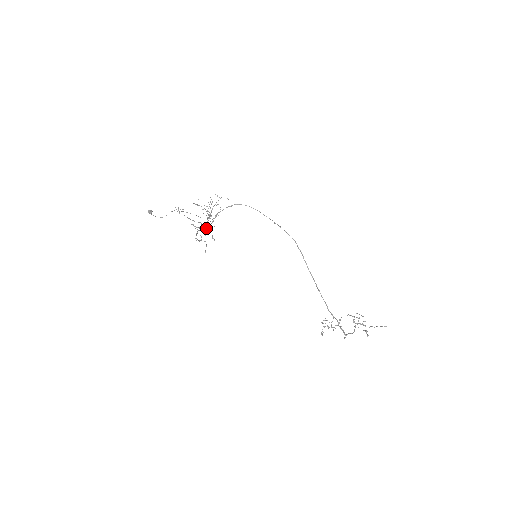
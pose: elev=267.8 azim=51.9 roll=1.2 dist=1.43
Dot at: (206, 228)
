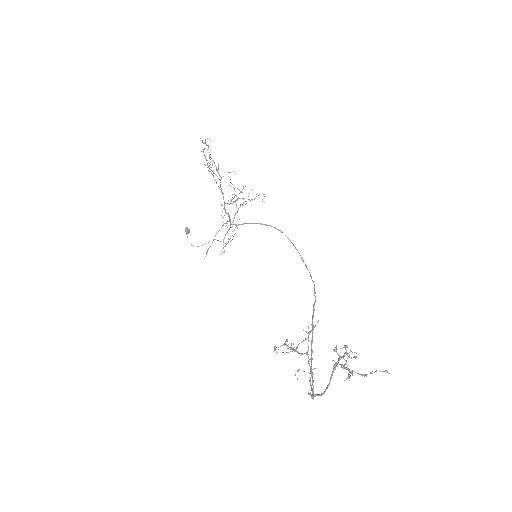
Dot at: occluded
